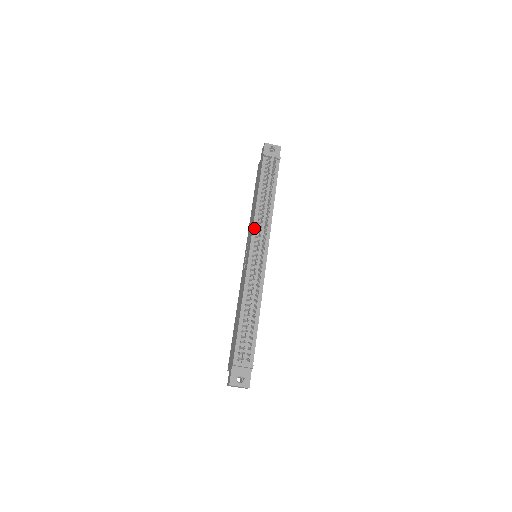
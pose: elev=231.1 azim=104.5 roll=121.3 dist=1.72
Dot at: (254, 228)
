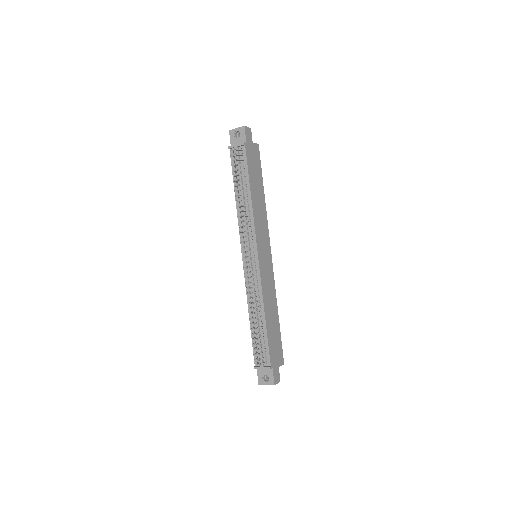
Dot at: (240, 233)
